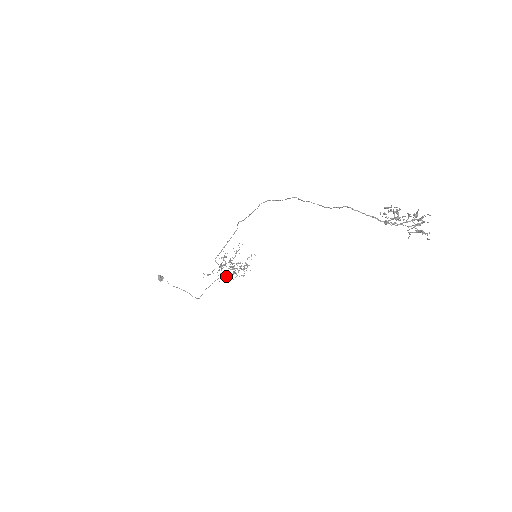
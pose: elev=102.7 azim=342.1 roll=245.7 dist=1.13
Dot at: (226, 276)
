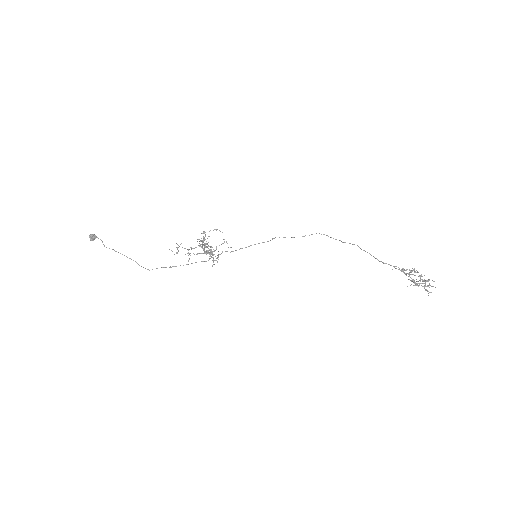
Dot at: (187, 253)
